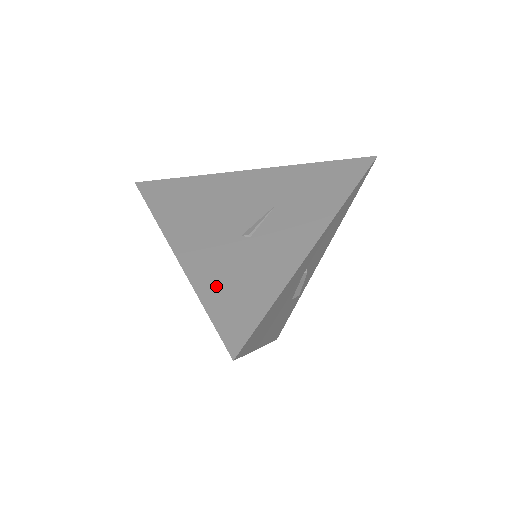
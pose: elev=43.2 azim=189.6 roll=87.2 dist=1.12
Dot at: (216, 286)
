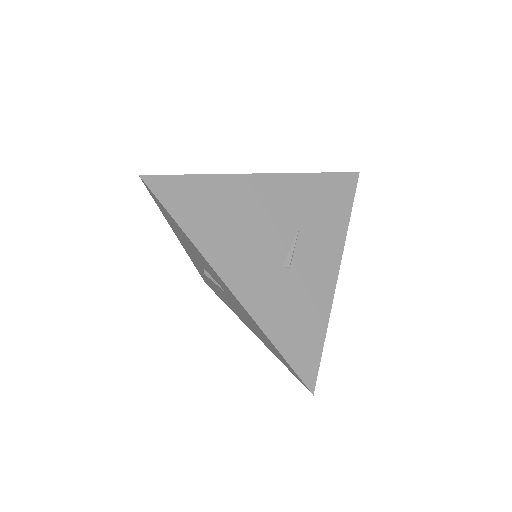
Dot at: (280, 327)
